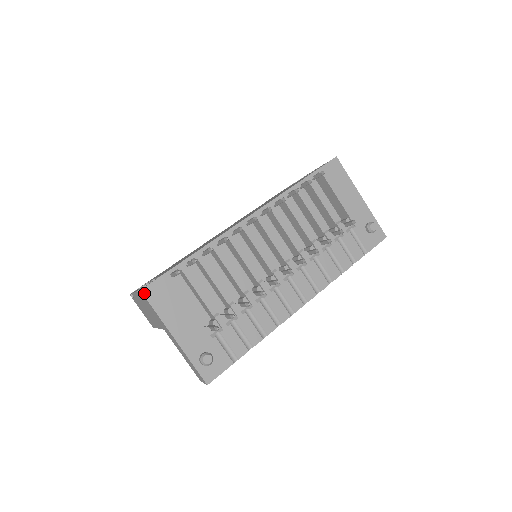
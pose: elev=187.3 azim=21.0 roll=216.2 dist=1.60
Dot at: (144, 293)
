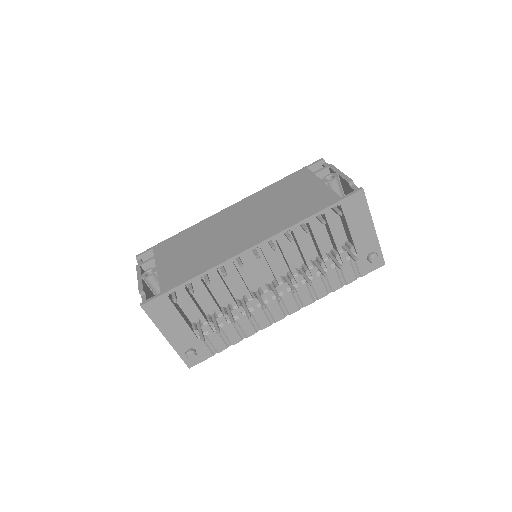
Dot at: (144, 308)
